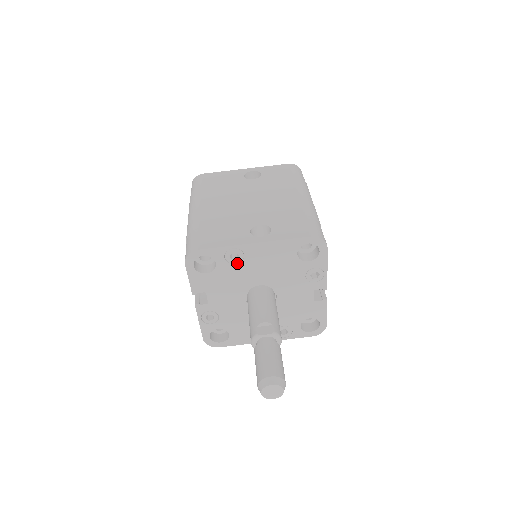
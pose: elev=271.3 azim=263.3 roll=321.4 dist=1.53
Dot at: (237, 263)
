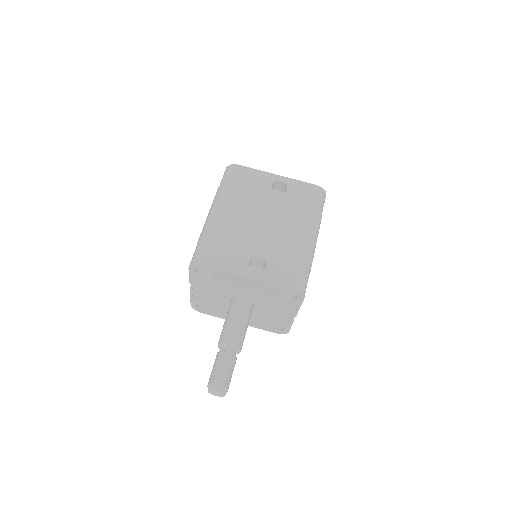
Dot at: (230, 281)
